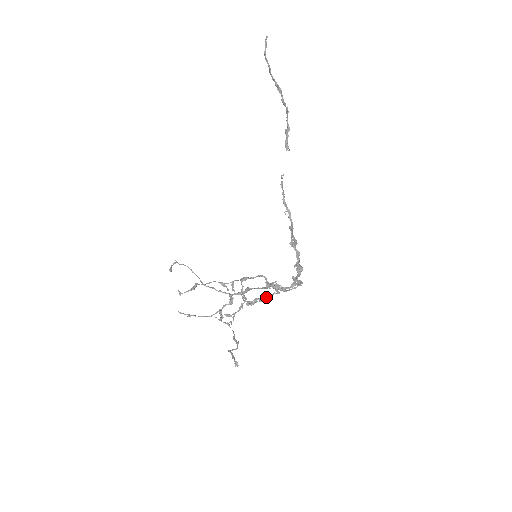
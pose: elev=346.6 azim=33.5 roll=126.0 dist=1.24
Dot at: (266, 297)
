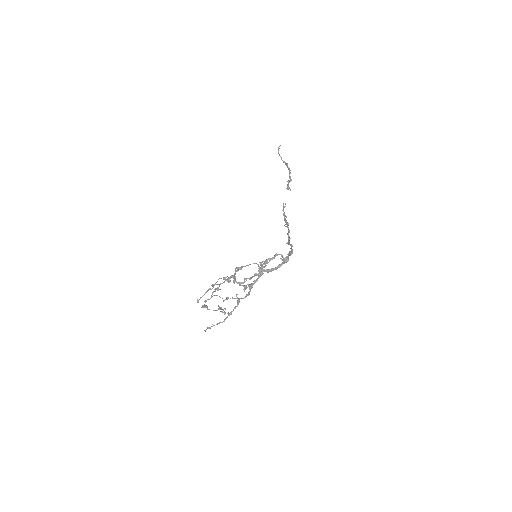
Dot at: (255, 275)
